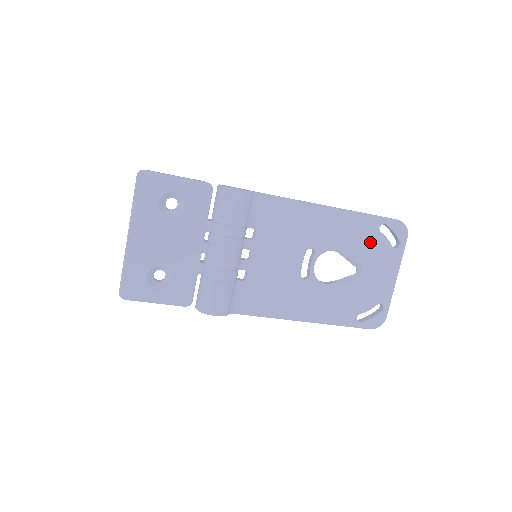
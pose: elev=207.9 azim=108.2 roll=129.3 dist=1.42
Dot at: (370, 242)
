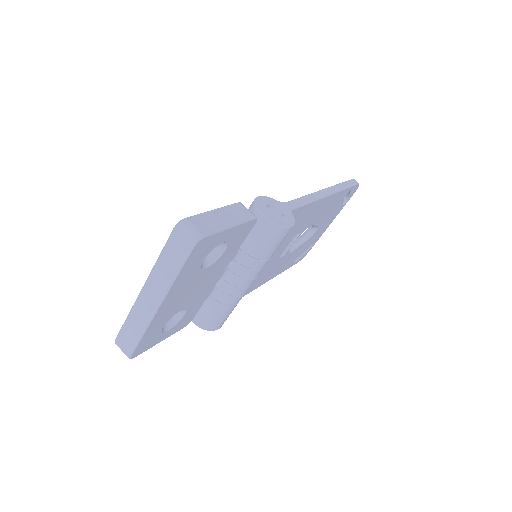
Dot at: (334, 208)
